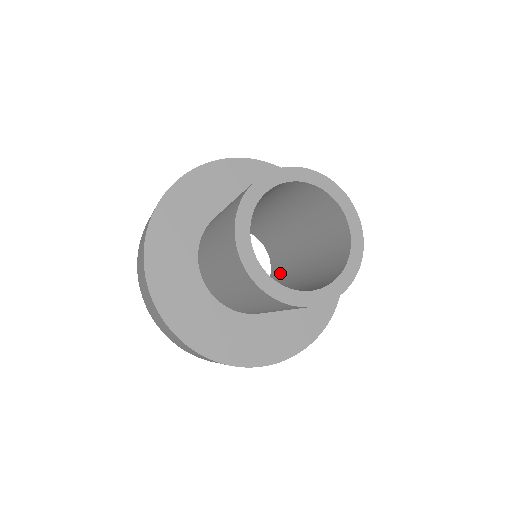
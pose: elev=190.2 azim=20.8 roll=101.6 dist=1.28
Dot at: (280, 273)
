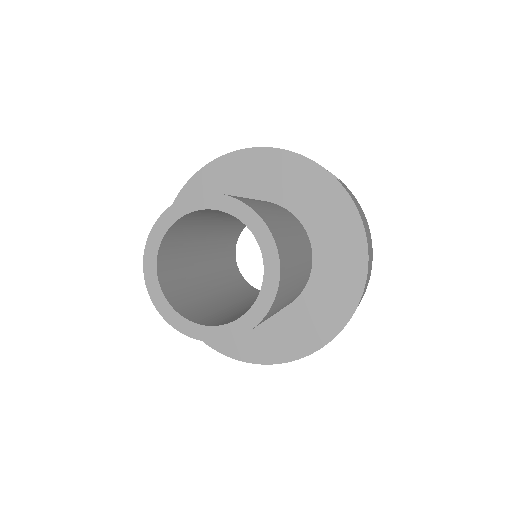
Dot at: occluded
